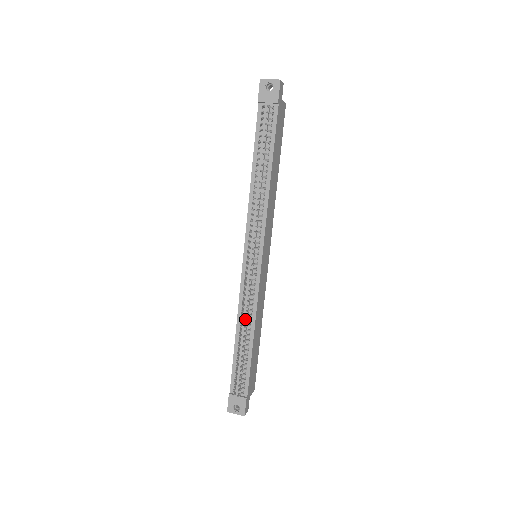
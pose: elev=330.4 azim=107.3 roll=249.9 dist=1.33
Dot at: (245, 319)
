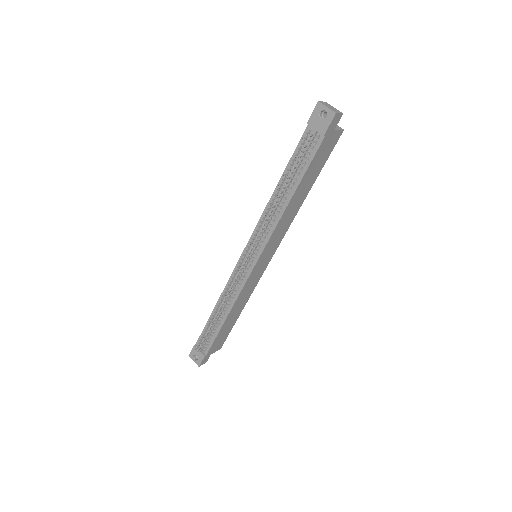
Dot at: (225, 302)
